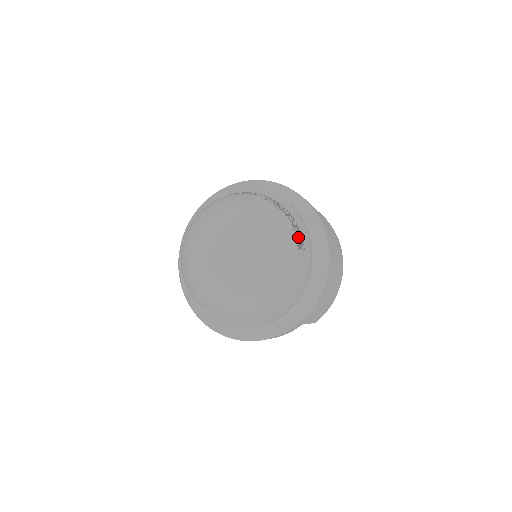
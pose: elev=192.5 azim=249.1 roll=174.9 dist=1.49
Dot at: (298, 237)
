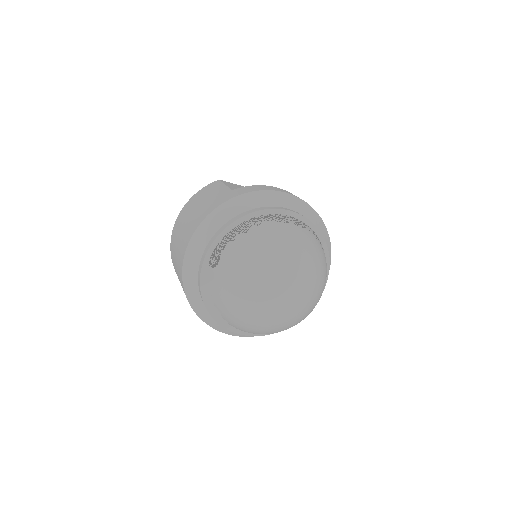
Dot at: occluded
